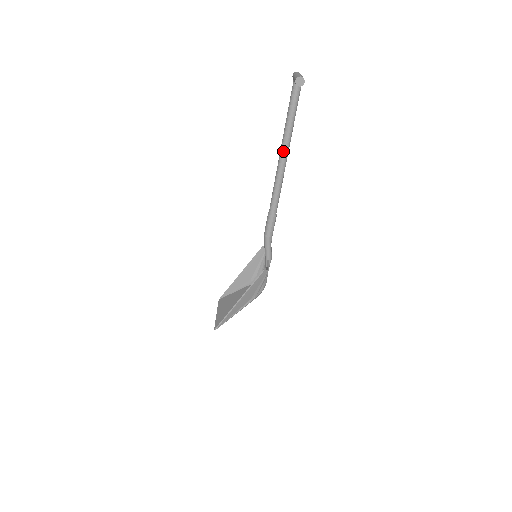
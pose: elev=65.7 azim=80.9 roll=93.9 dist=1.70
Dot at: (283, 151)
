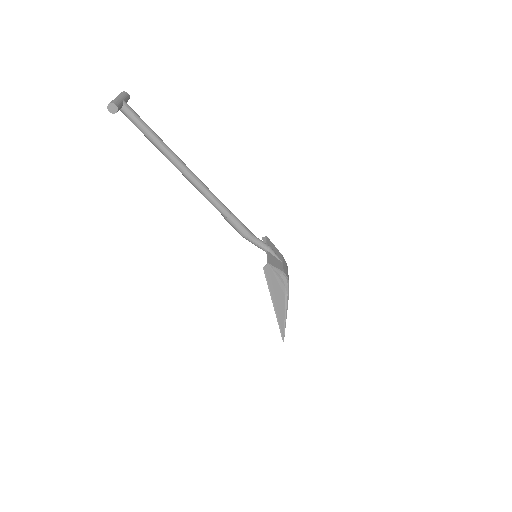
Dot at: (175, 165)
